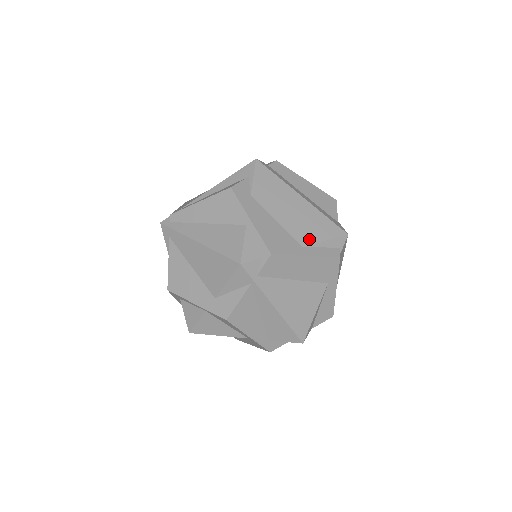
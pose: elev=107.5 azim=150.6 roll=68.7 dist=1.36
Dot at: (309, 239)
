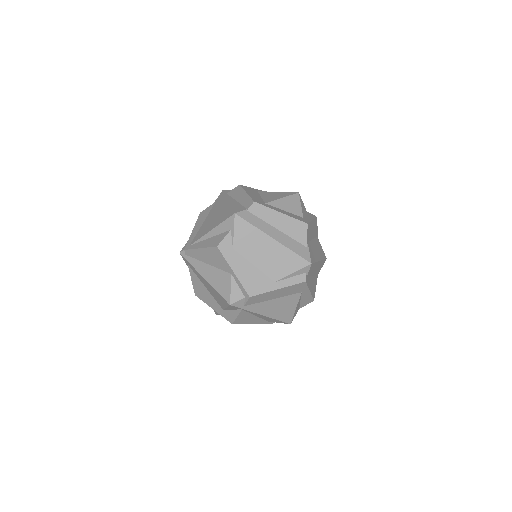
Dot at: (279, 275)
